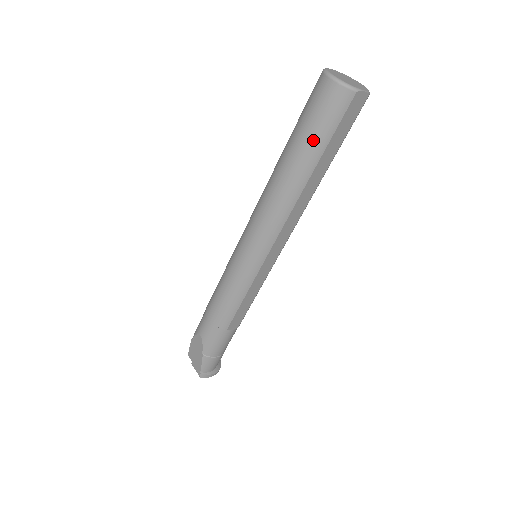
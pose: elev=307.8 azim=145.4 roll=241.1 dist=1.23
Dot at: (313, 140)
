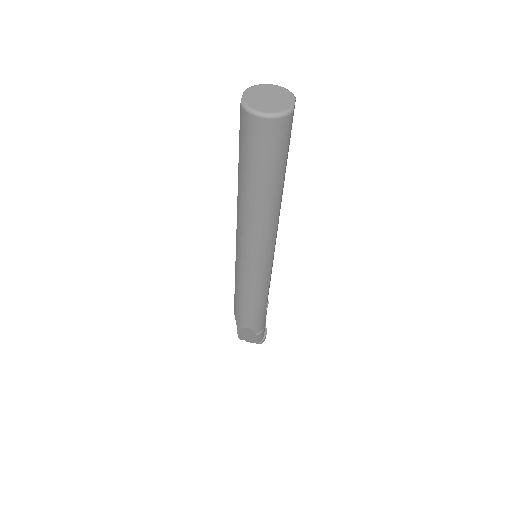
Dot at: (274, 169)
